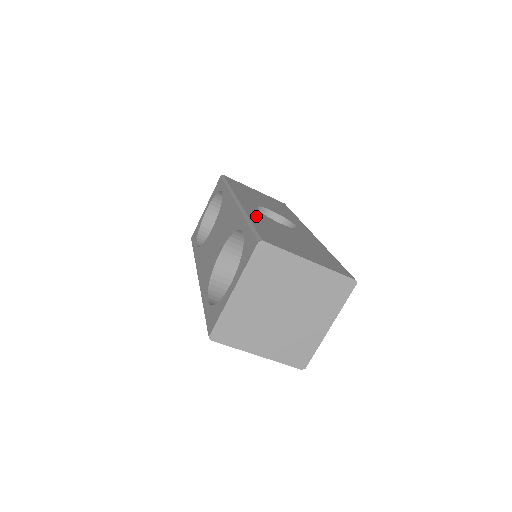
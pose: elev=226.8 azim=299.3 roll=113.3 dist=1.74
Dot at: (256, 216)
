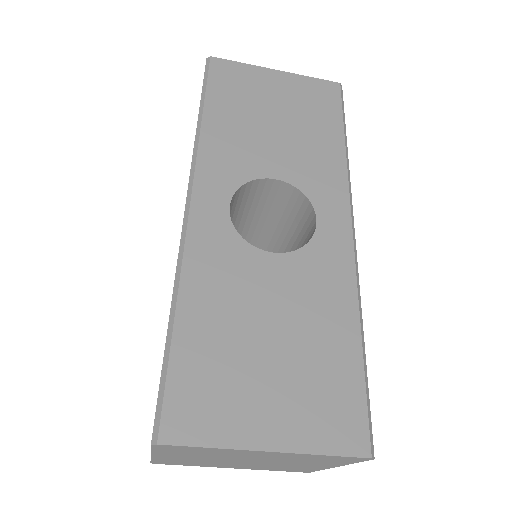
Dot at: (205, 272)
